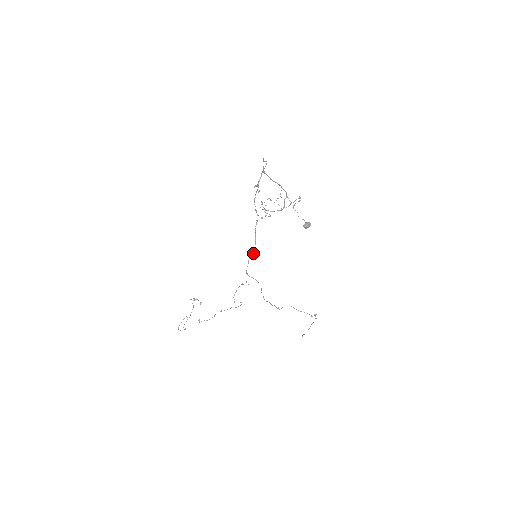
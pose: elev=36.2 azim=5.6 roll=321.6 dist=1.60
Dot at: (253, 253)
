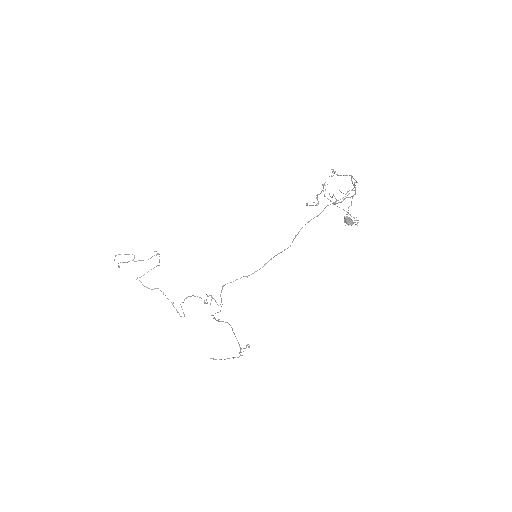
Dot at: occluded
